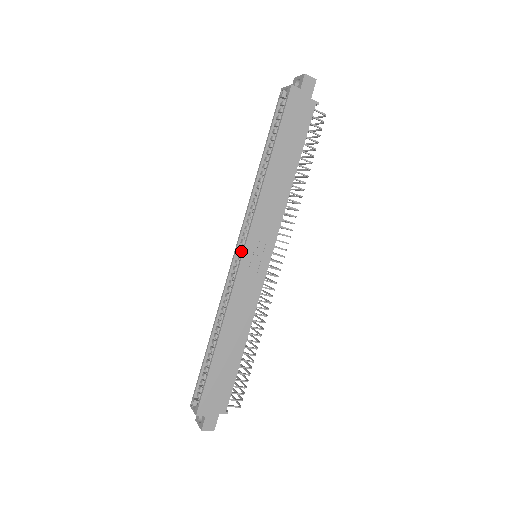
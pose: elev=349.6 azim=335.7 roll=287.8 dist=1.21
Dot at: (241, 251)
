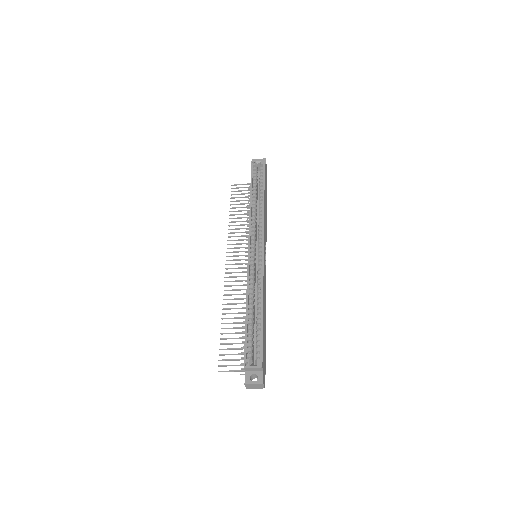
Dot at: (253, 248)
